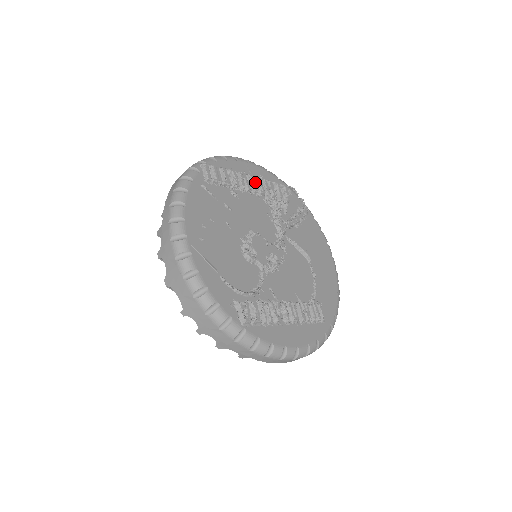
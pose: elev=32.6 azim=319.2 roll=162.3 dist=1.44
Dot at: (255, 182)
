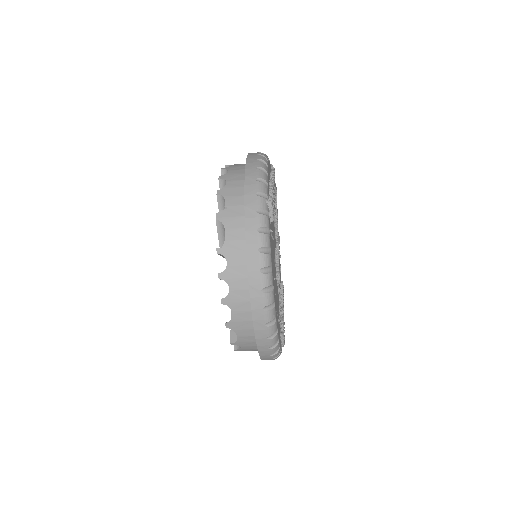
Dot at: occluded
